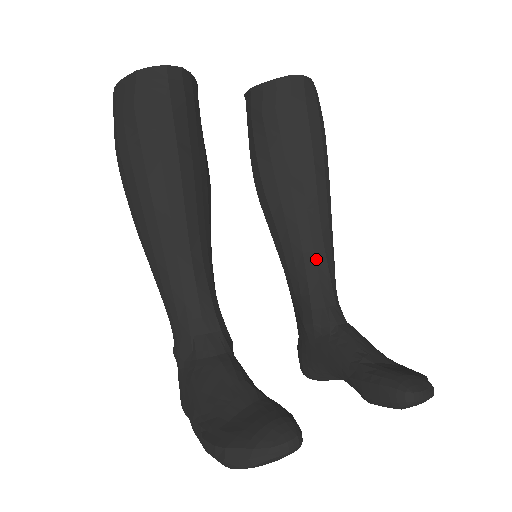
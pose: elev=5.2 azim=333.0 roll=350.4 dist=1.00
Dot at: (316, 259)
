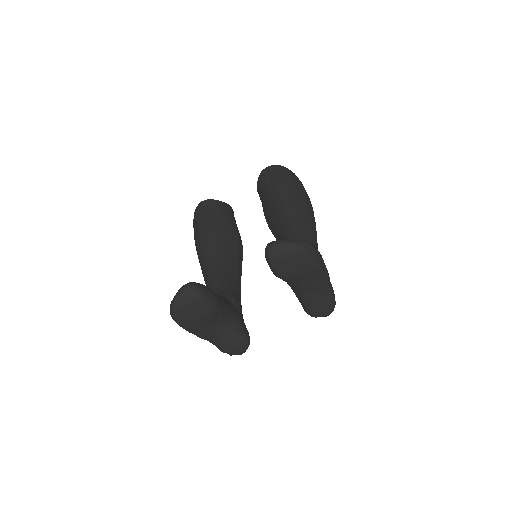
Dot at: occluded
